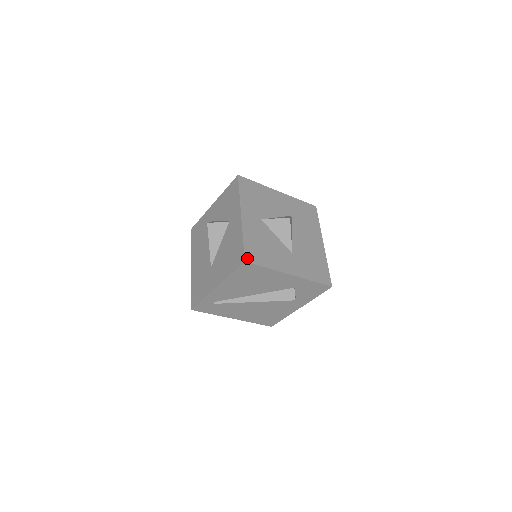
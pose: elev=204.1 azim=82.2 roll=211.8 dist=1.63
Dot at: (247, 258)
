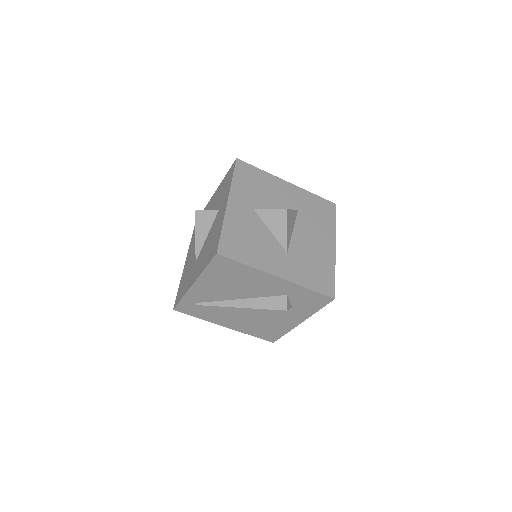
Dot at: (221, 250)
